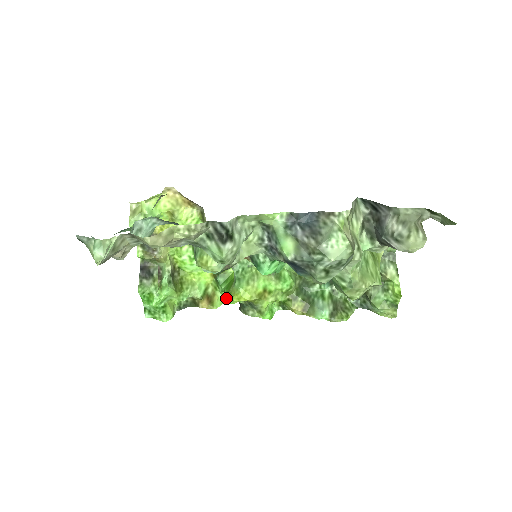
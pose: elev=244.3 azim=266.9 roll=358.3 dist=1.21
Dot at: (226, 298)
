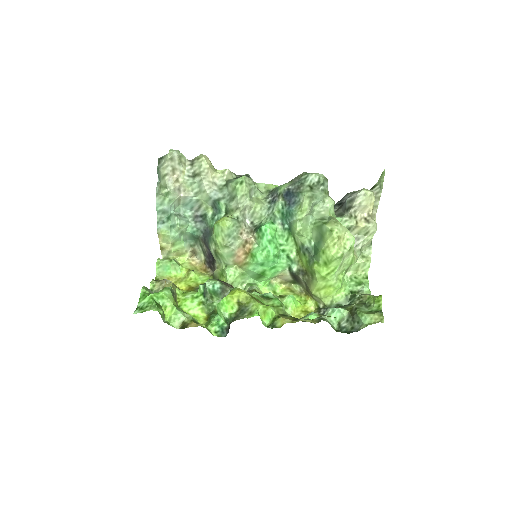
Dot at: (220, 301)
